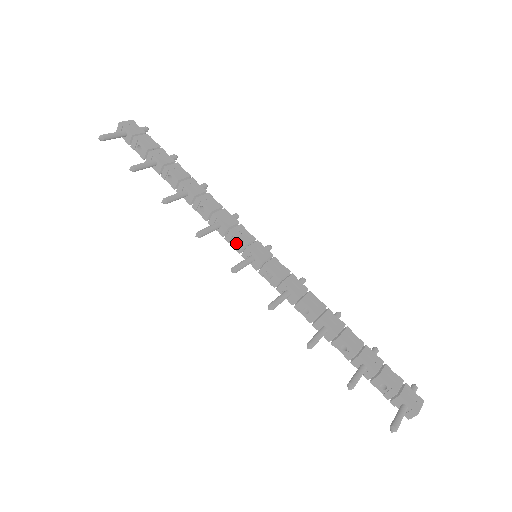
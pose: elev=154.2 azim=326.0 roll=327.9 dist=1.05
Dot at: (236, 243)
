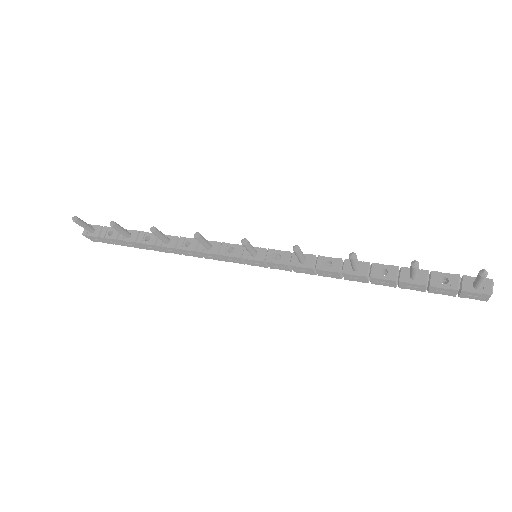
Dot at: (232, 254)
